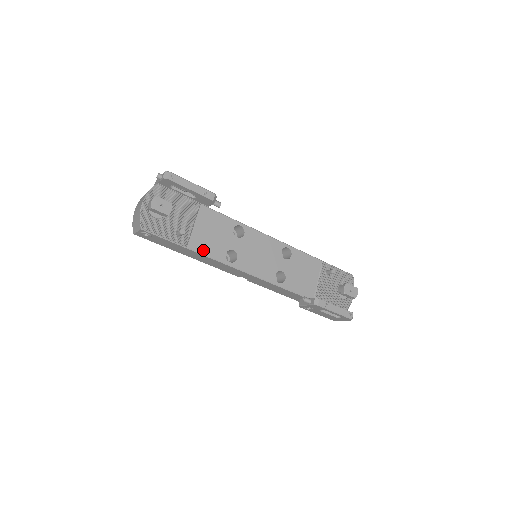
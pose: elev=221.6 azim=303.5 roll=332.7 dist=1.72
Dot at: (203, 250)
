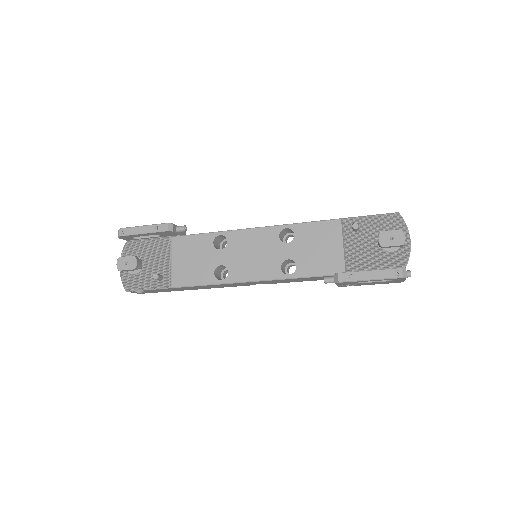
Dot at: (189, 282)
